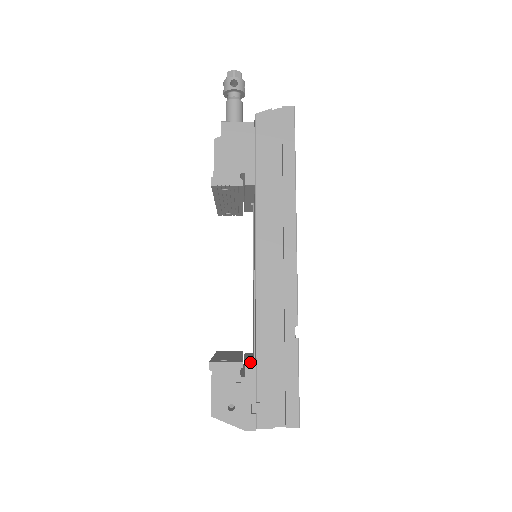
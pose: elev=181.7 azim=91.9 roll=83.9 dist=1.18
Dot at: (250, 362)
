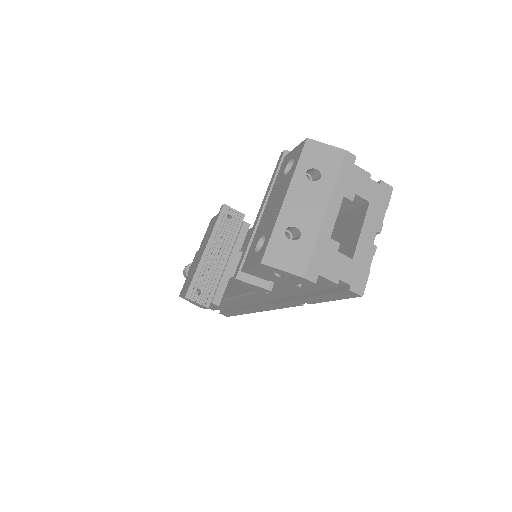
Dot at: occluded
